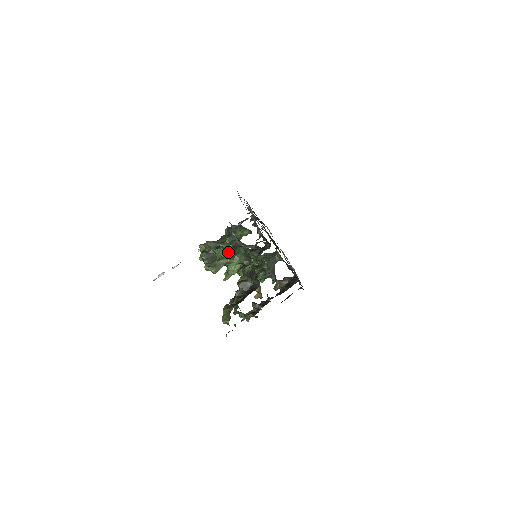
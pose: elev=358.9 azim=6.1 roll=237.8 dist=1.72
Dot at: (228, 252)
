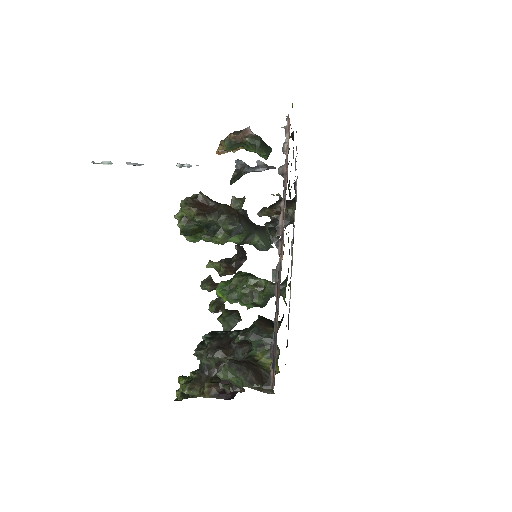
Dot at: (220, 321)
